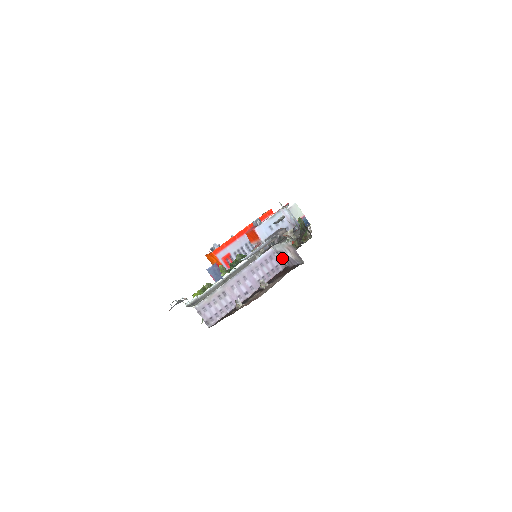
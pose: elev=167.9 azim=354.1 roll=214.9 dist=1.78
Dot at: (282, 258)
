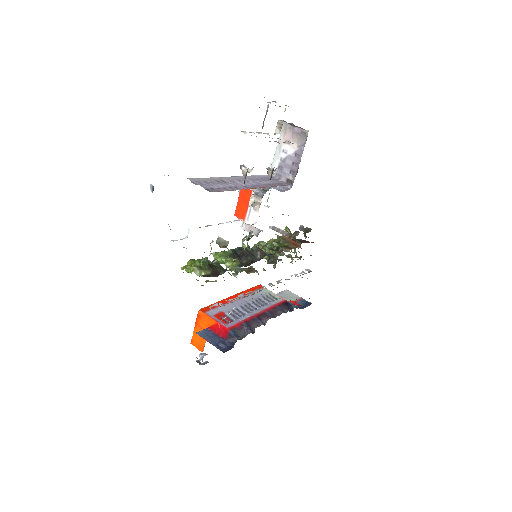
Dot at: (284, 175)
